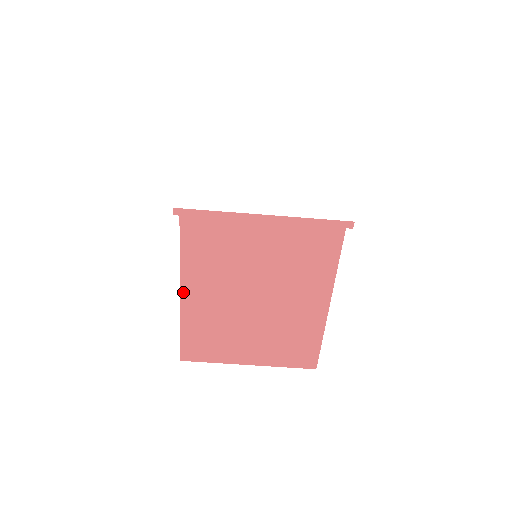
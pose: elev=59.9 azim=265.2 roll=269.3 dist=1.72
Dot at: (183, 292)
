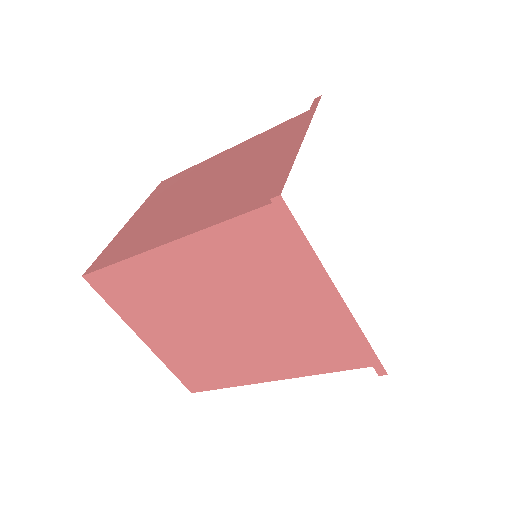
Dot at: (171, 246)
